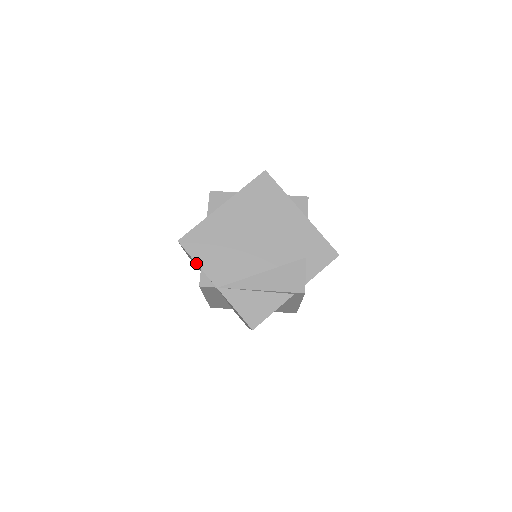
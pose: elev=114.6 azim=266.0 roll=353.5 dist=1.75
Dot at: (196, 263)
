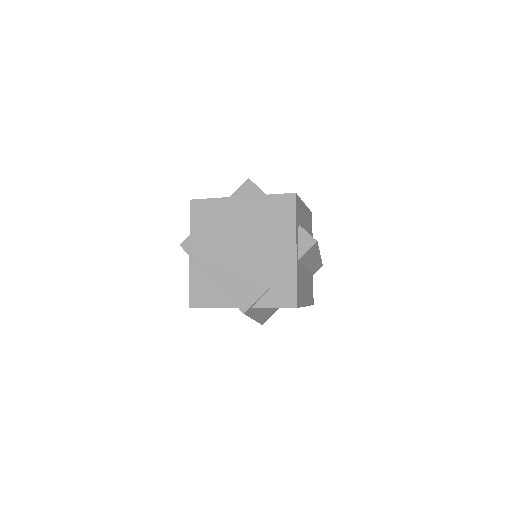
Dot at: (190, 226)
